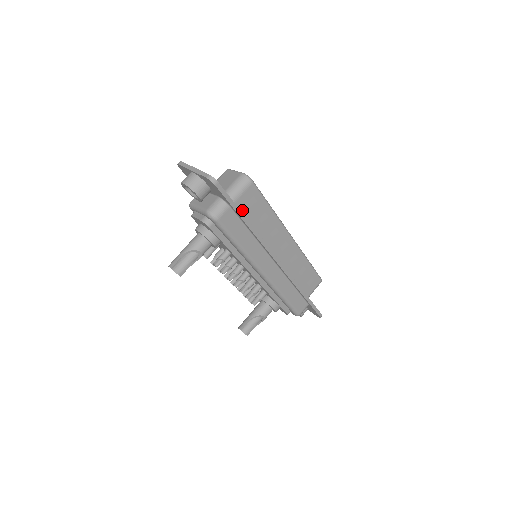
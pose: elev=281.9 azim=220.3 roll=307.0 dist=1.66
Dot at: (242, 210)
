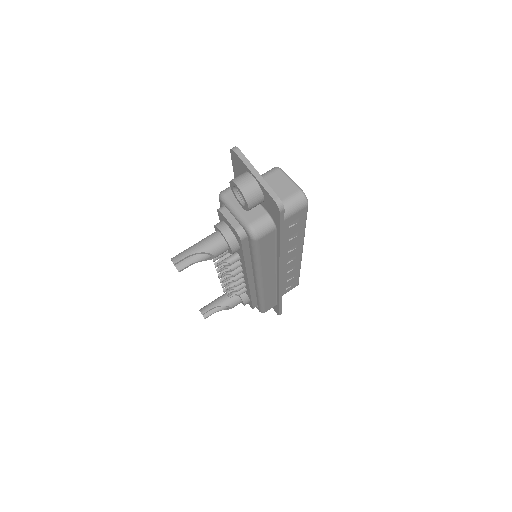
Dot at: occluded
